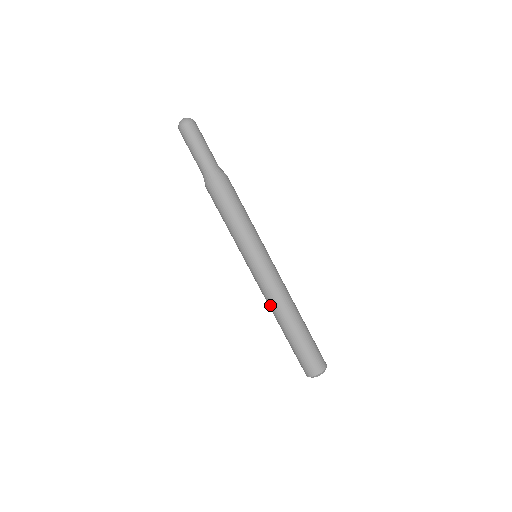
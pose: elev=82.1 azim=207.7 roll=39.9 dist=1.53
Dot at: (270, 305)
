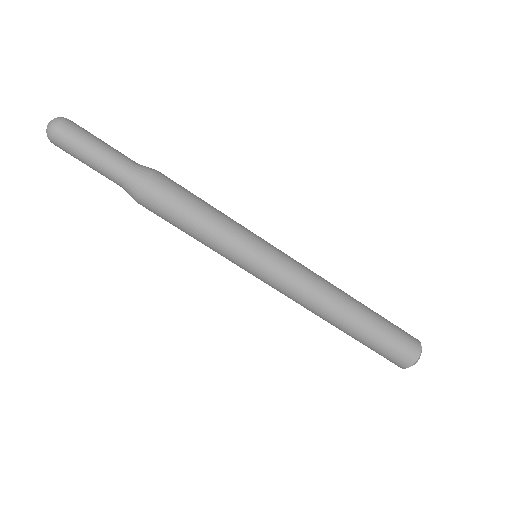
Dot at: (310, 308)
